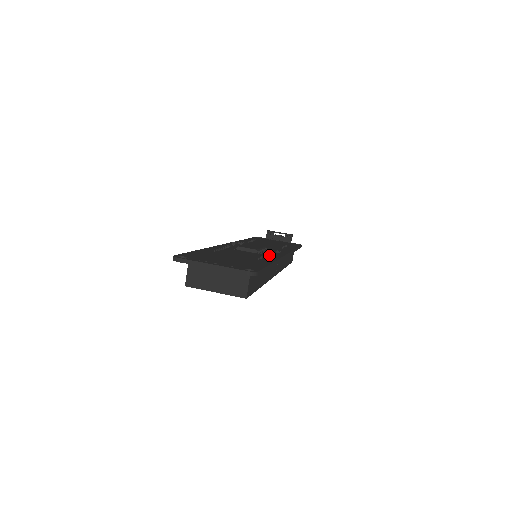
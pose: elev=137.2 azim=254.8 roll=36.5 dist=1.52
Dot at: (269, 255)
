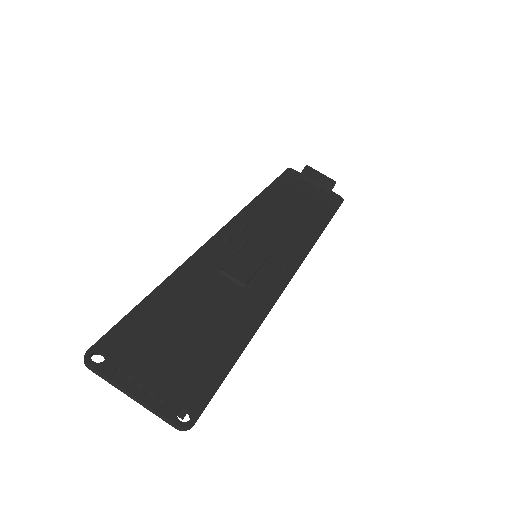
Dot at: (261, 292)
